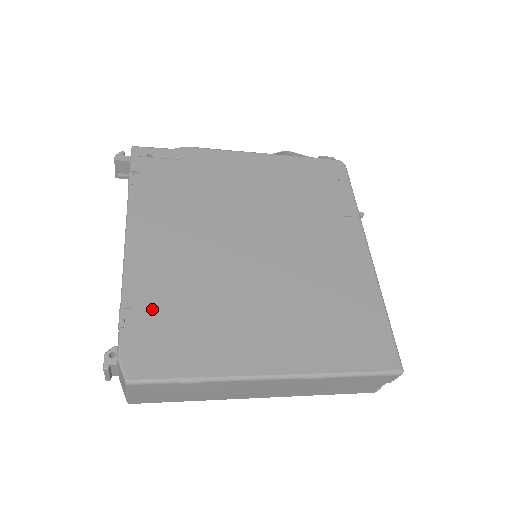
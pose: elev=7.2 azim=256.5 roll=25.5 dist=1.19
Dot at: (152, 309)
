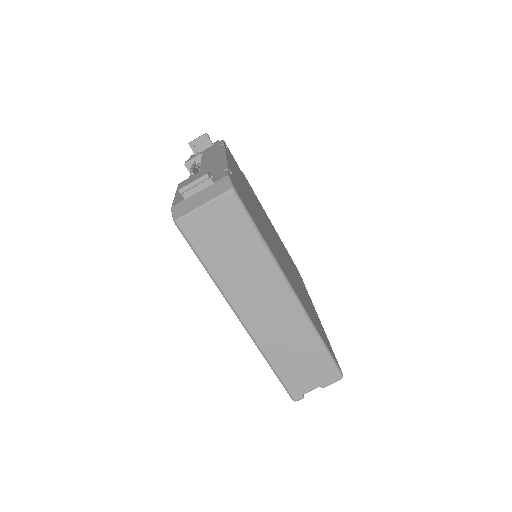
Dot at: (240, 188)
